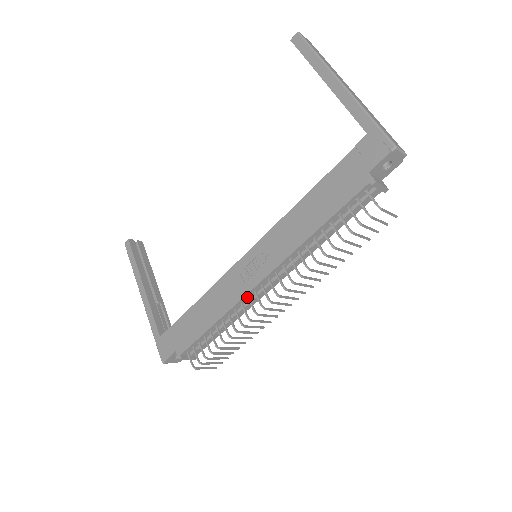
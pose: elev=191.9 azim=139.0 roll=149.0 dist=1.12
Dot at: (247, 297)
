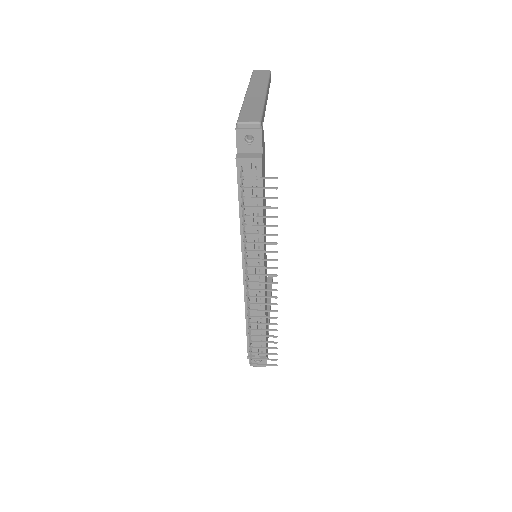
Dot at: (248, 291)
